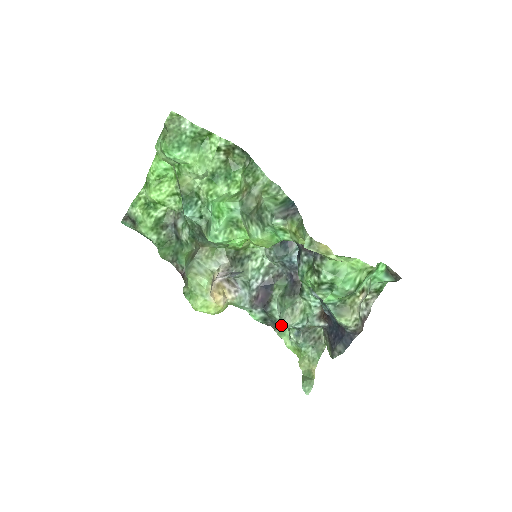
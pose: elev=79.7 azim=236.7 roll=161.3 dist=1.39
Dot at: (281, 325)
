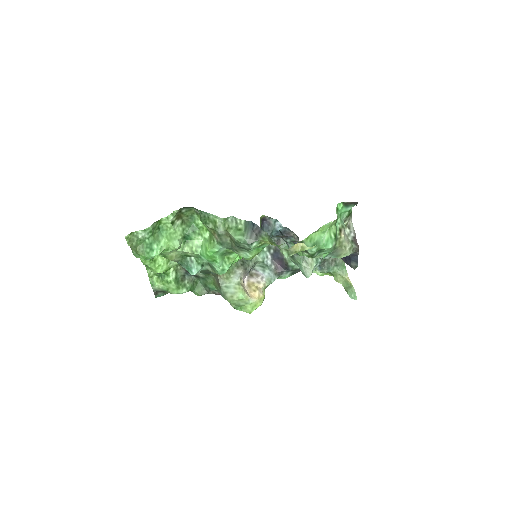
Dot at: occluded
